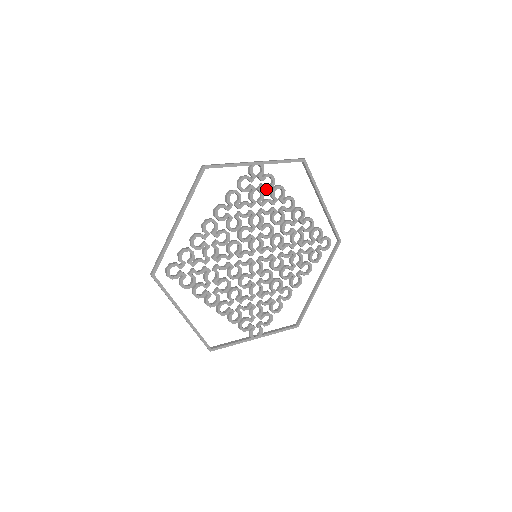
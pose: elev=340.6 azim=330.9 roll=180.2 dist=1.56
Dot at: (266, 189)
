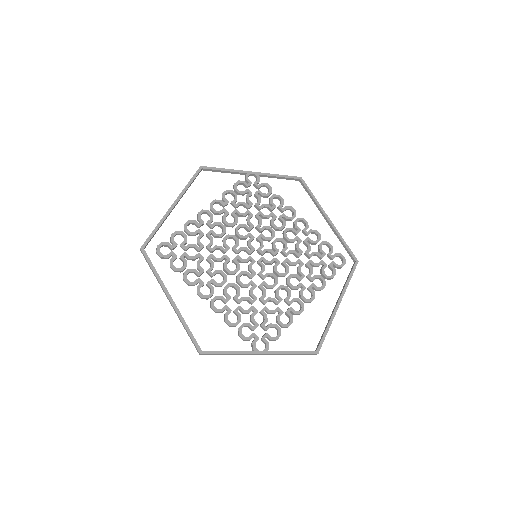
Dot at: (263, 195)
